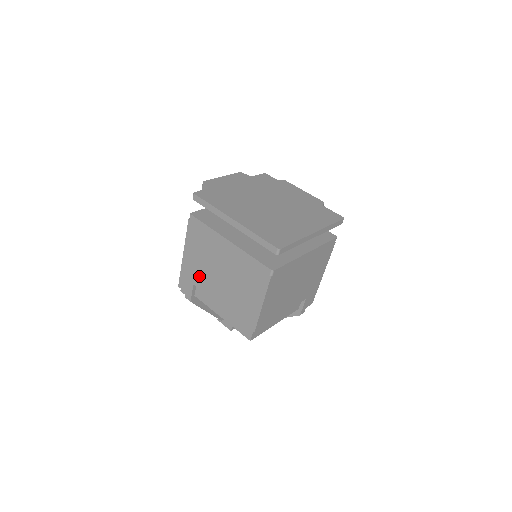
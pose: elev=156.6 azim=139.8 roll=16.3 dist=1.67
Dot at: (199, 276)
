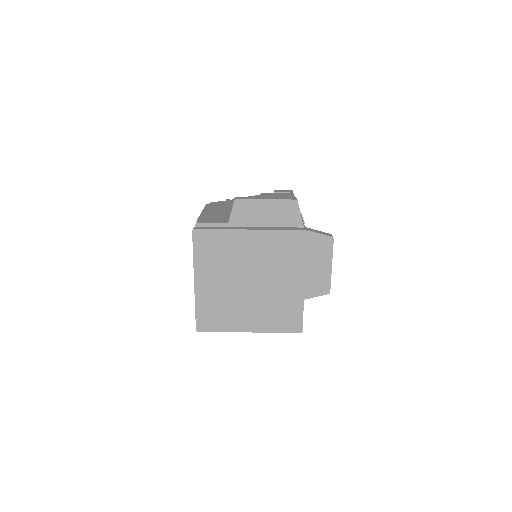
Dot at: occluded
